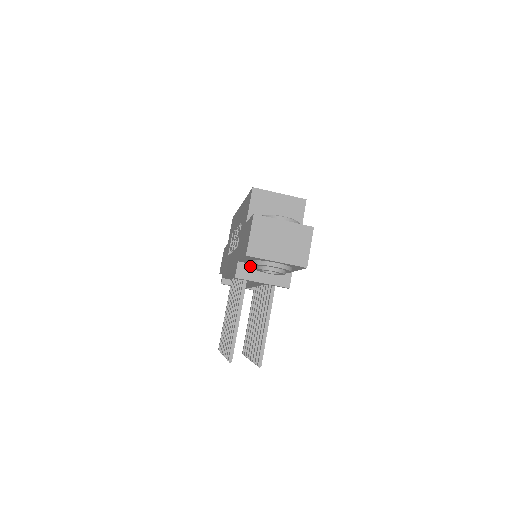
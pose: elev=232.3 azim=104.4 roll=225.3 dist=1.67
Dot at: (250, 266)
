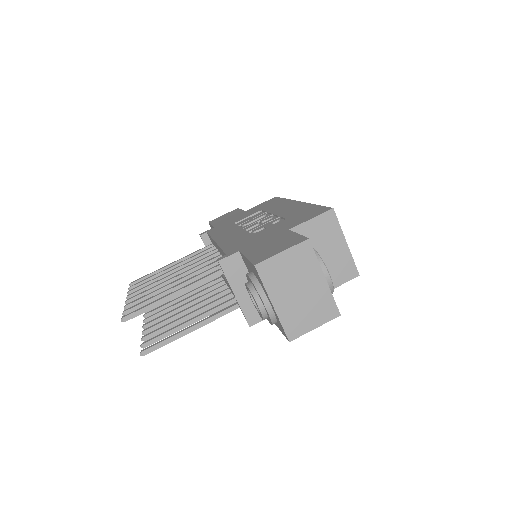
Dot at: (243, 268)
